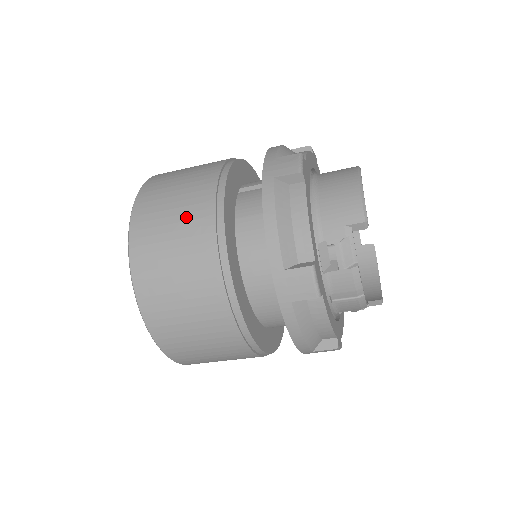
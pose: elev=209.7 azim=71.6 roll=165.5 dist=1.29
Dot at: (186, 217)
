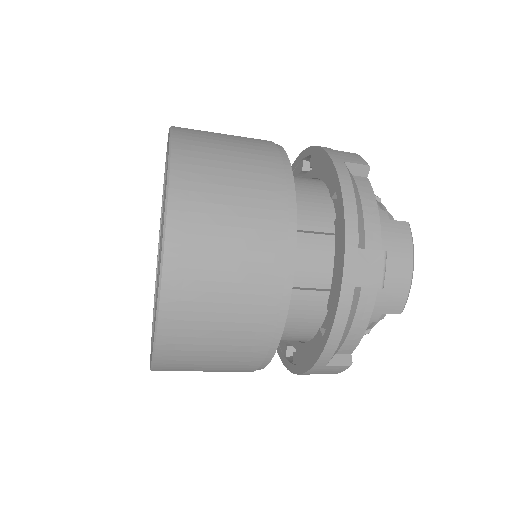
Dot at: (242, 309)
